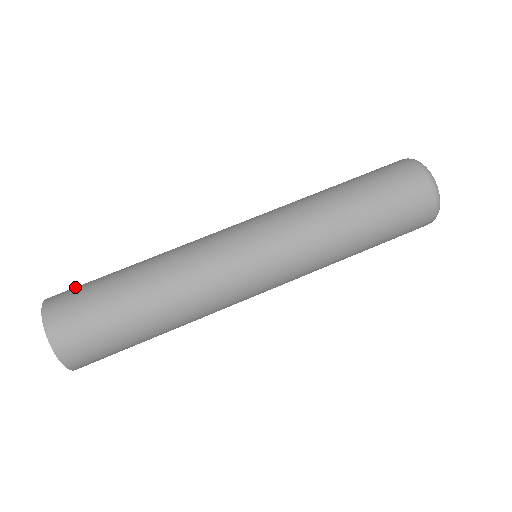
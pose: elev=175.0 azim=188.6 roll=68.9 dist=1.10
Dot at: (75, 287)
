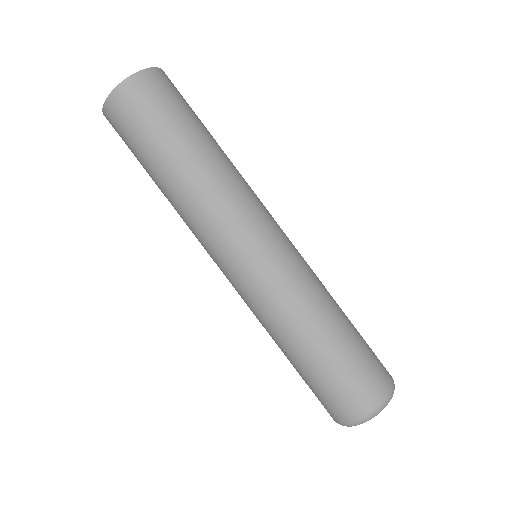
Dot at: (156, 98)
